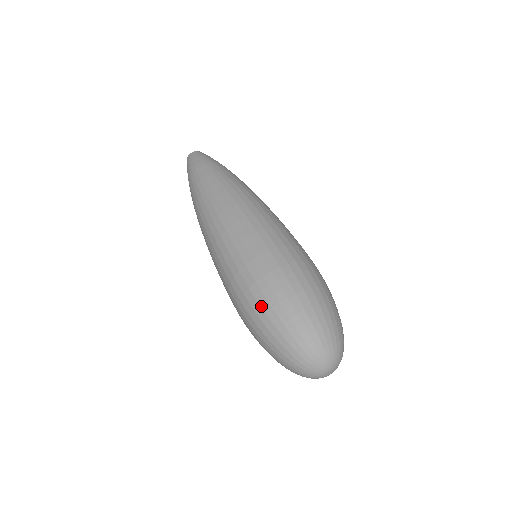
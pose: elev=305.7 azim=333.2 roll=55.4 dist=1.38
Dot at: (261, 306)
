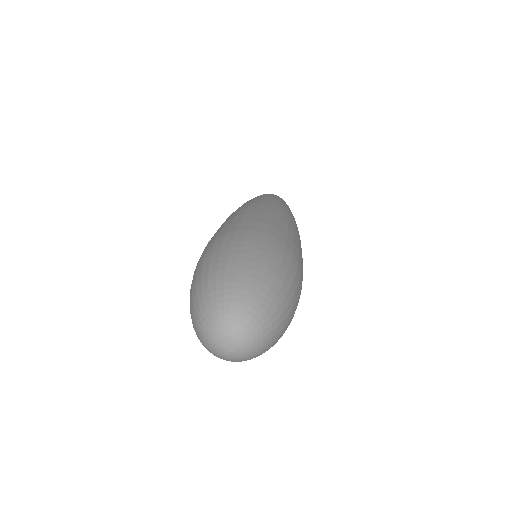
Dot at: (199, 263)
